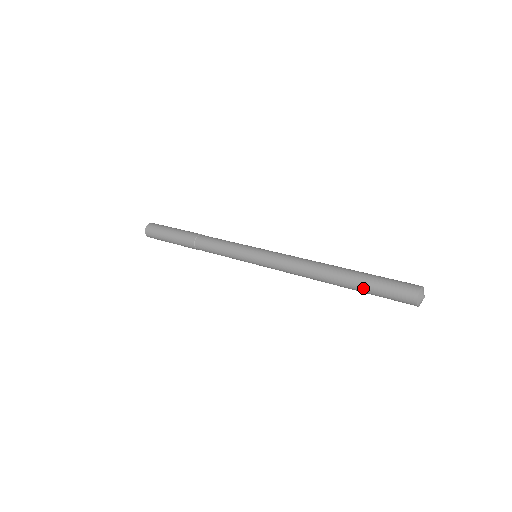
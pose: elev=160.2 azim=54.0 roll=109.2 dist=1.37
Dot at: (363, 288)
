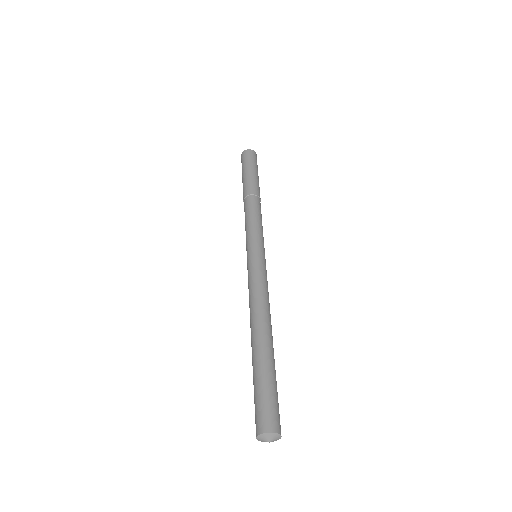
Dot at: (253, 376)
